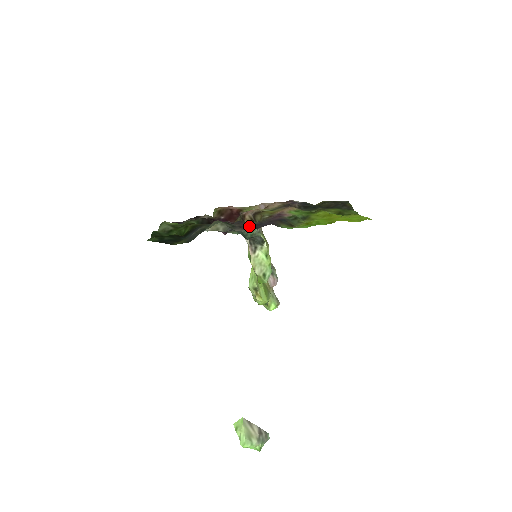
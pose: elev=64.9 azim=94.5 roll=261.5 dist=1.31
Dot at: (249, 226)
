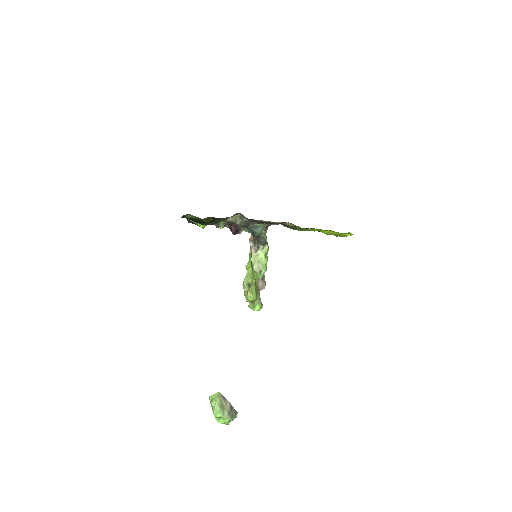
Dot at: (262, 222)
